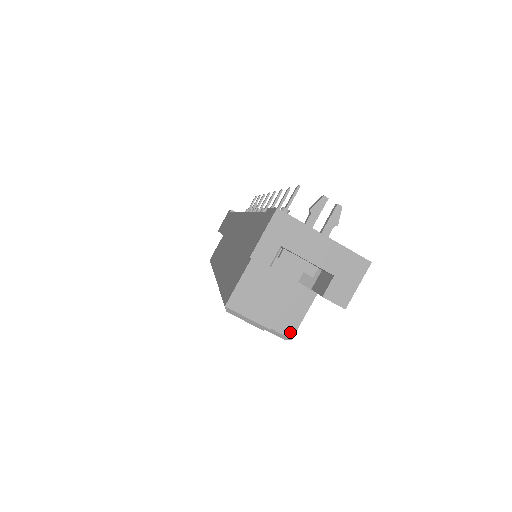
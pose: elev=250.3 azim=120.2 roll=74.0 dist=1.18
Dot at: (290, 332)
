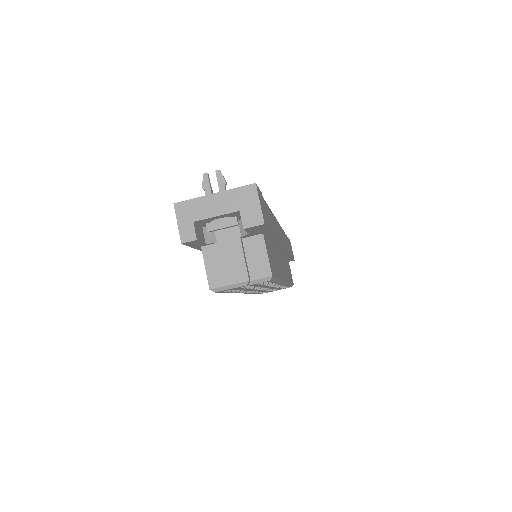
Dot at: (267, 273)
